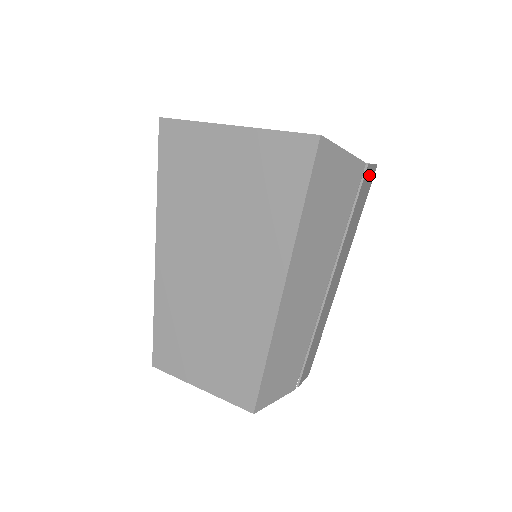
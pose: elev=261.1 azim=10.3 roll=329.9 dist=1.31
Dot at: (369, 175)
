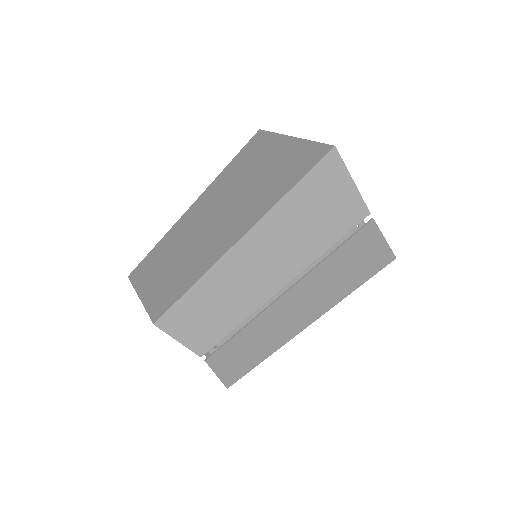
Dot at: (377, 244)
